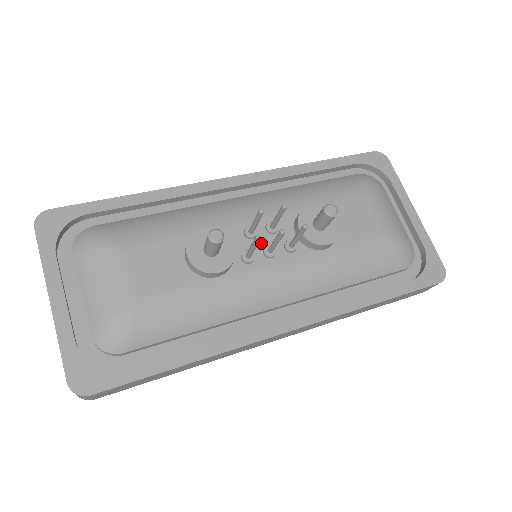
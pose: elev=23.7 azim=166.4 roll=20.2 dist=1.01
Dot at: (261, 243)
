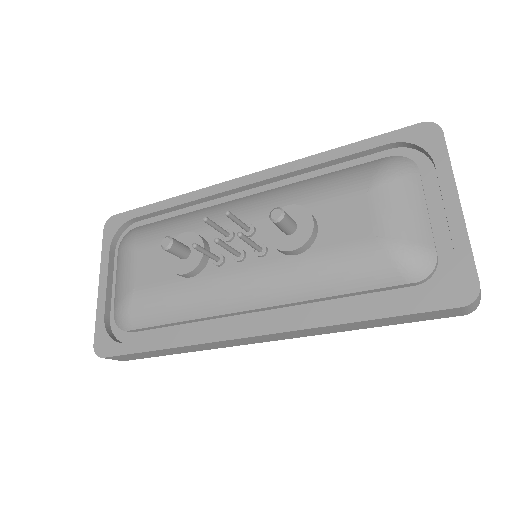
Dot at: (236, 246)
